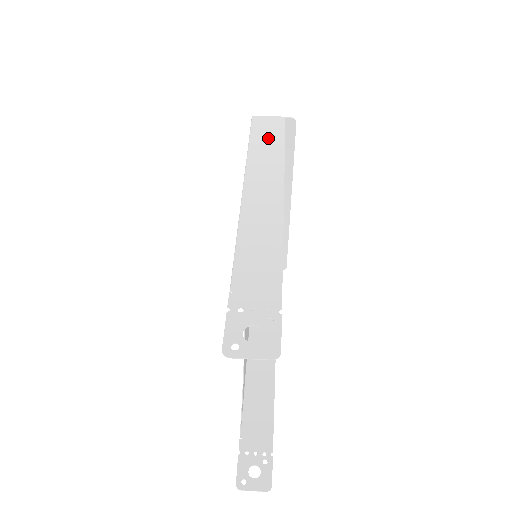
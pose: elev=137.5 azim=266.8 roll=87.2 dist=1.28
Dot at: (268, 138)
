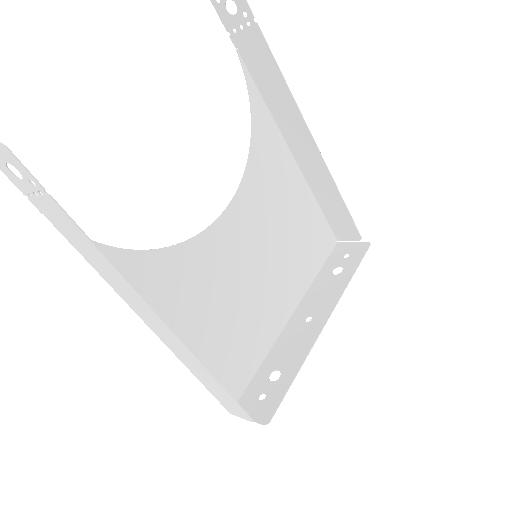
Dot at: (336, 211)
